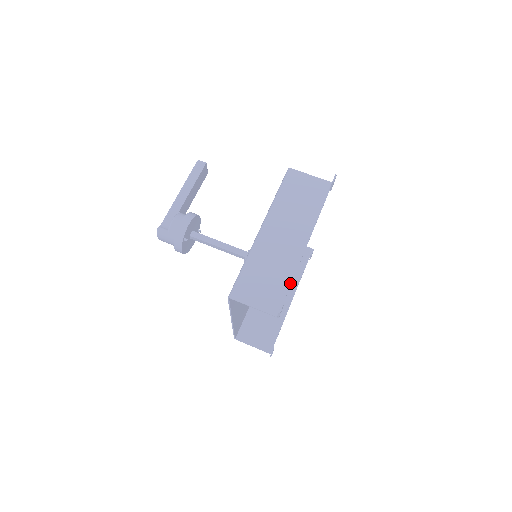
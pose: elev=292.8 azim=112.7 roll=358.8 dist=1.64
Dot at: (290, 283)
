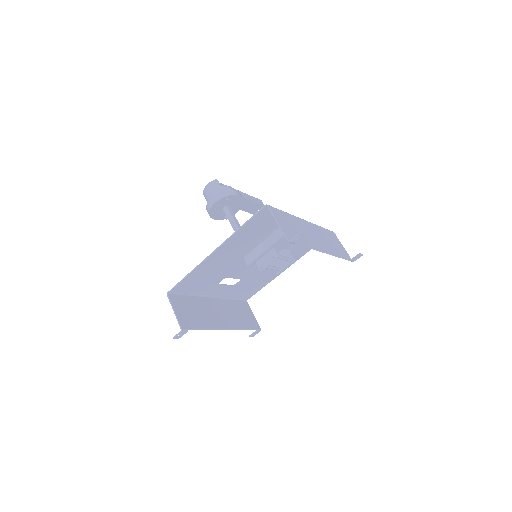
Dot at: (306, 246)
